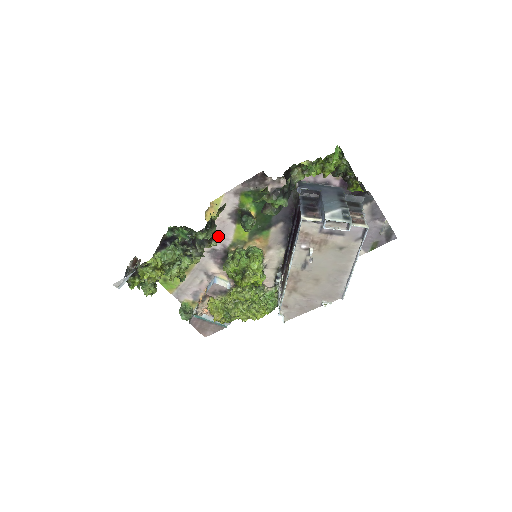
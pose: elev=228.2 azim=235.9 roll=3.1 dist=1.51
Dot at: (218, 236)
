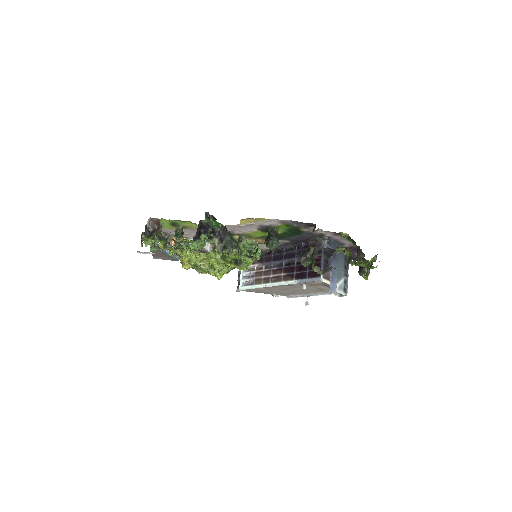
Dot at: (236, 228)
